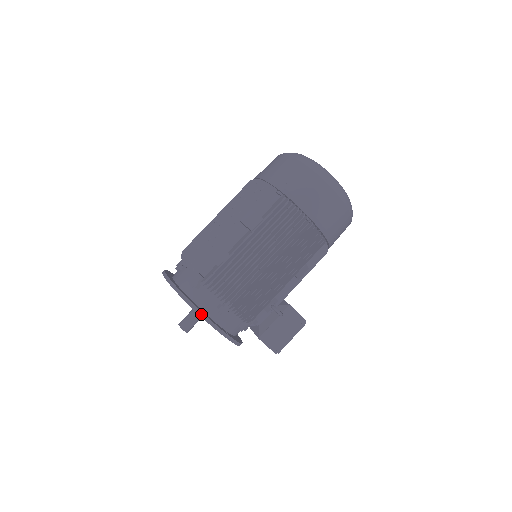
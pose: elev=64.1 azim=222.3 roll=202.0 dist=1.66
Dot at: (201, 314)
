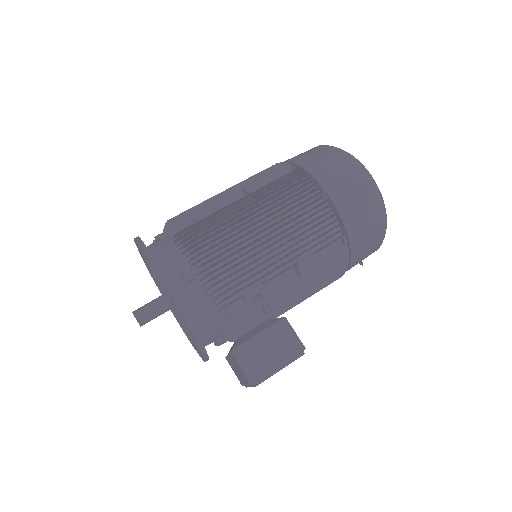
Dot at: (156, 266)
